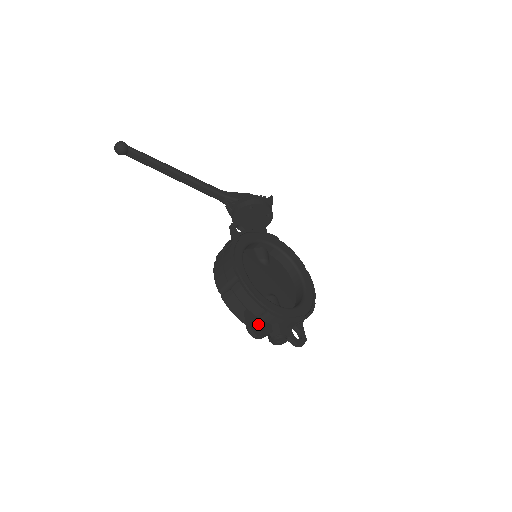
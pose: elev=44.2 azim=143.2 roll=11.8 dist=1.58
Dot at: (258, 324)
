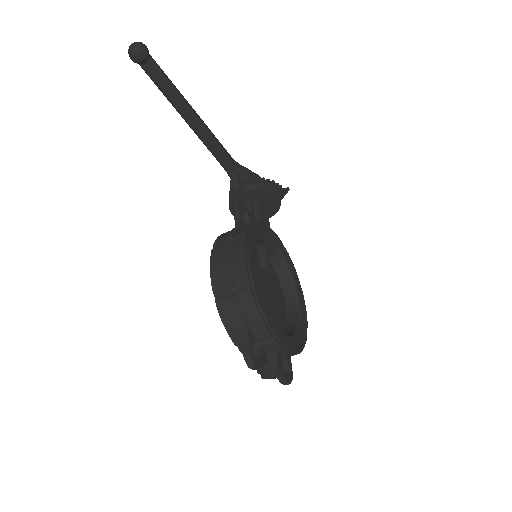
Dot at: occluded
